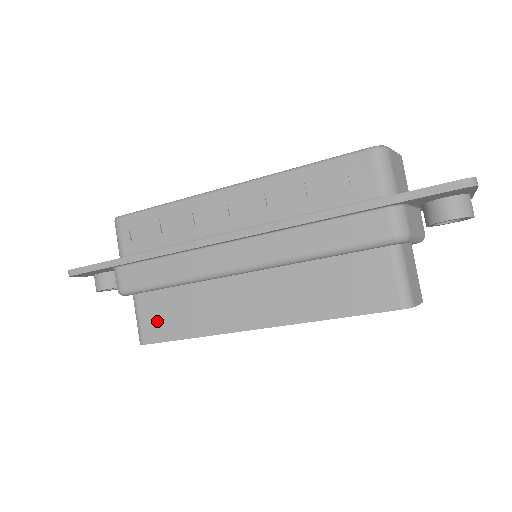
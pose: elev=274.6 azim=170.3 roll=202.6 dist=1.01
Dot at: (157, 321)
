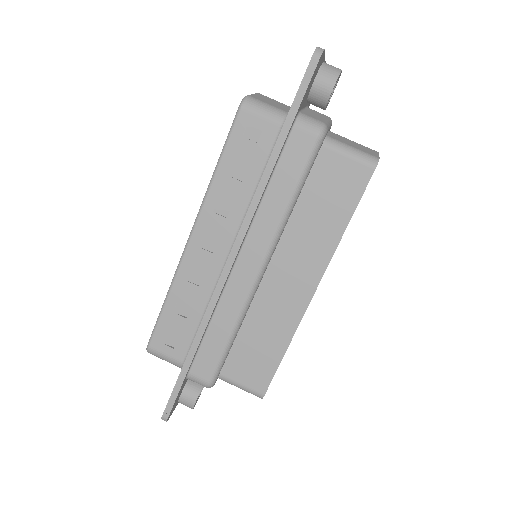
Dot at: (253, 371)
